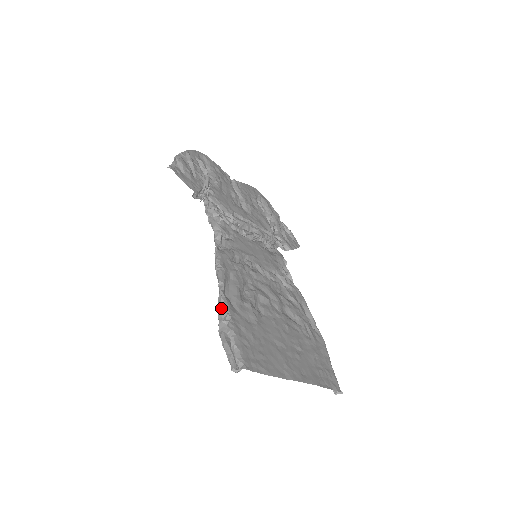
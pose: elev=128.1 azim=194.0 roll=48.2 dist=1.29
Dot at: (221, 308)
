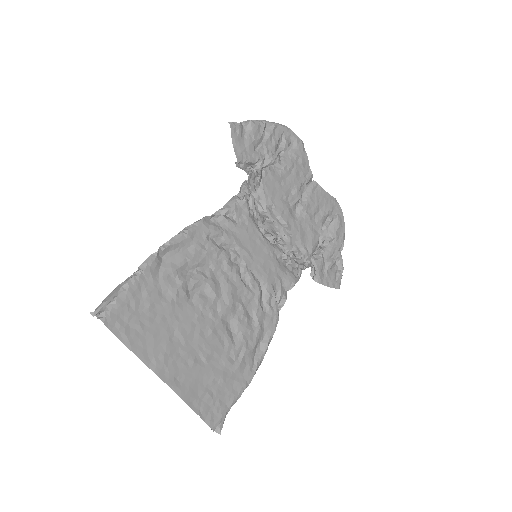
Dot at: occluded
